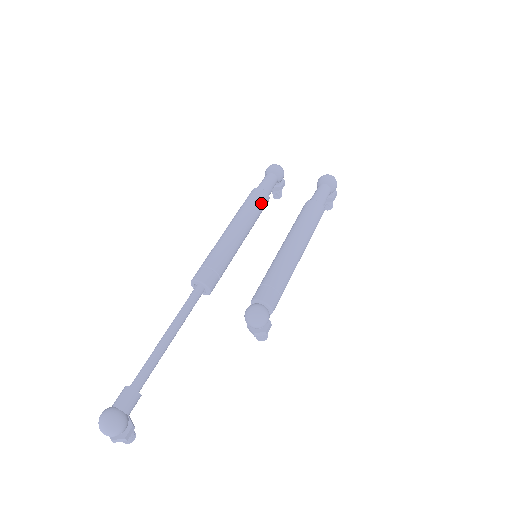
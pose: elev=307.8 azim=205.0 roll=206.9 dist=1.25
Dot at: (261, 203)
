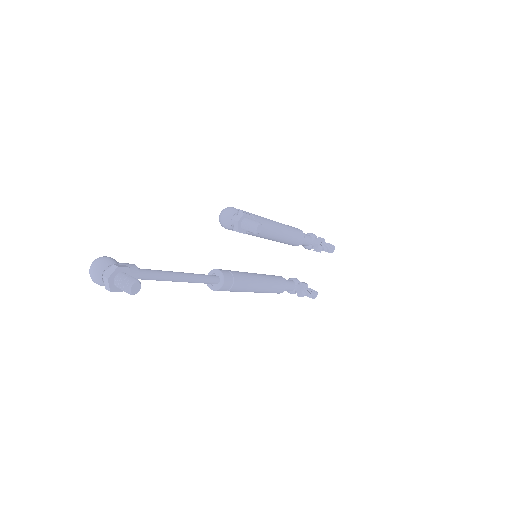
Dot at: occluded
